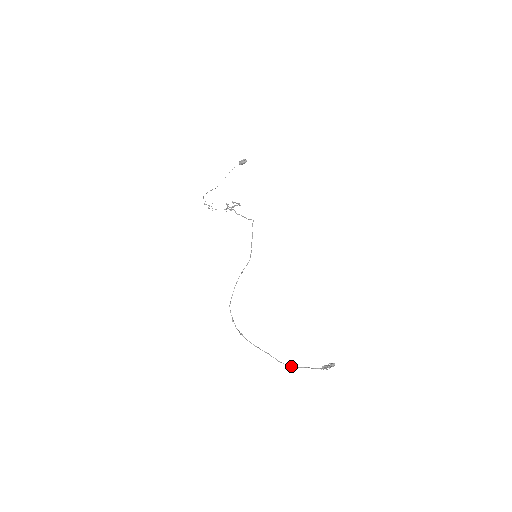
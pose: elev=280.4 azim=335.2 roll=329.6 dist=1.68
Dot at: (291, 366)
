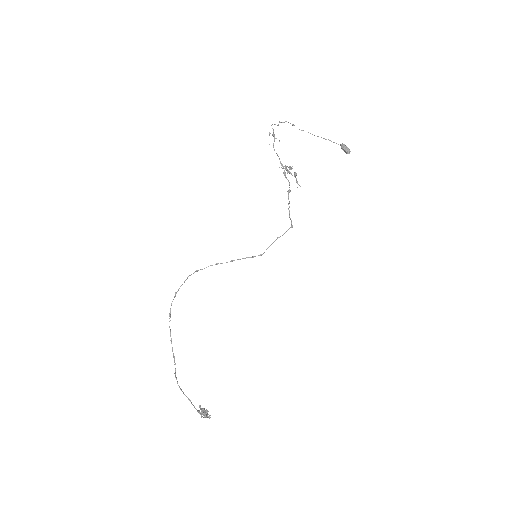
Dot at: occluded
